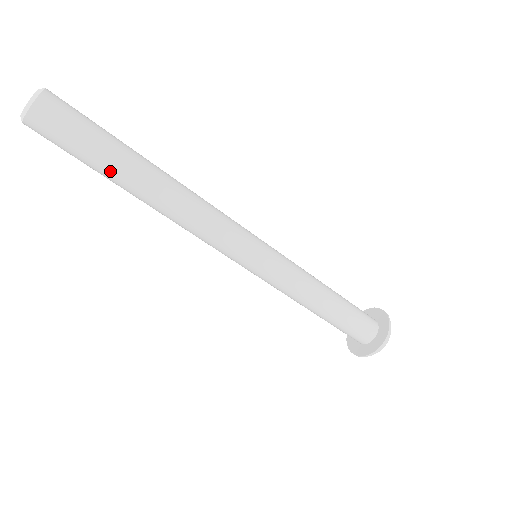
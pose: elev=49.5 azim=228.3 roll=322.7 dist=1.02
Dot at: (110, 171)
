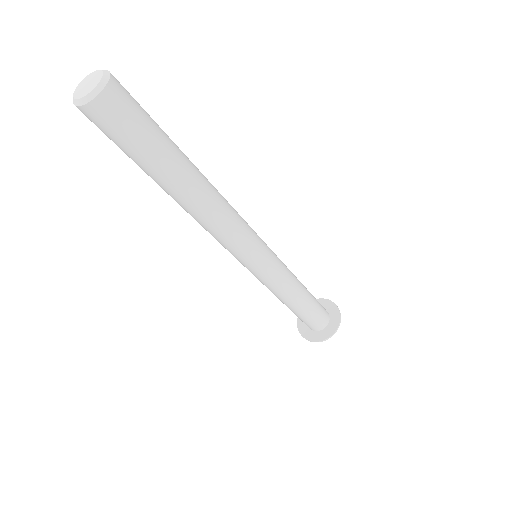
Dot at: (149, 174)
